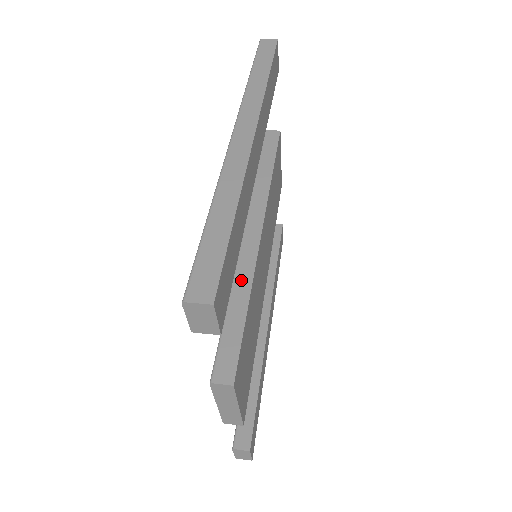
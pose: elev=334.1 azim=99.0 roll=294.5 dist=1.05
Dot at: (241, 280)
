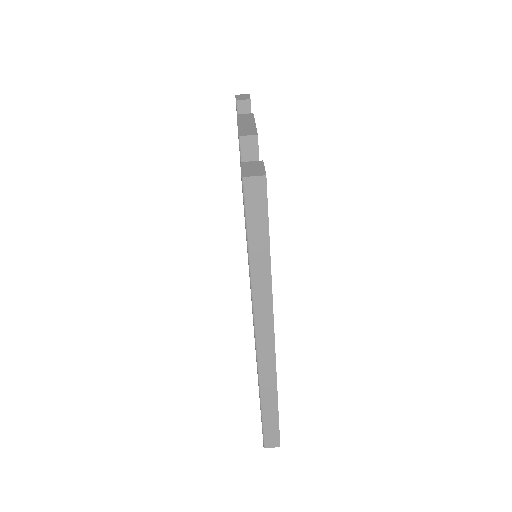
Dot at: occluded
